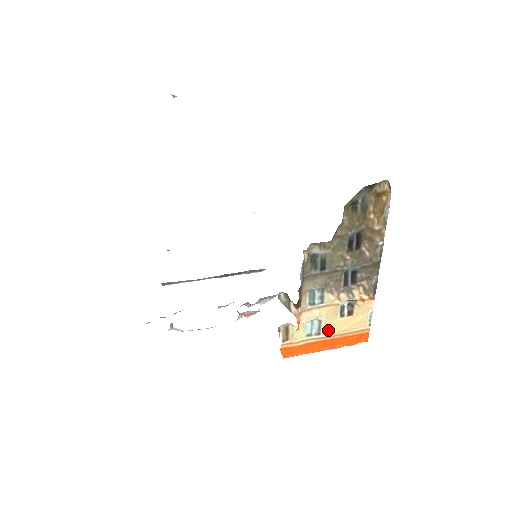
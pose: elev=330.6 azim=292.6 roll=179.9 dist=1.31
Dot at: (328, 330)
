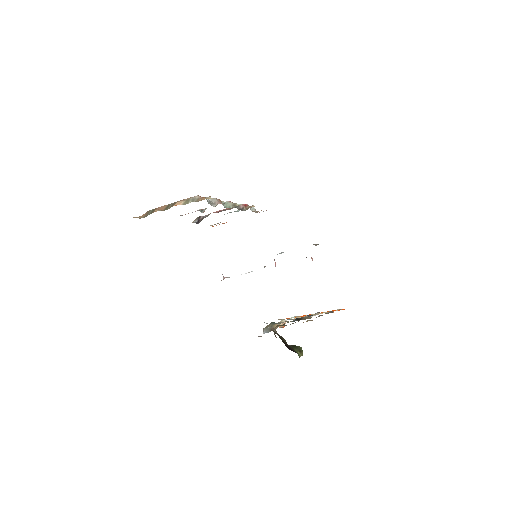
Dot at: occluded
